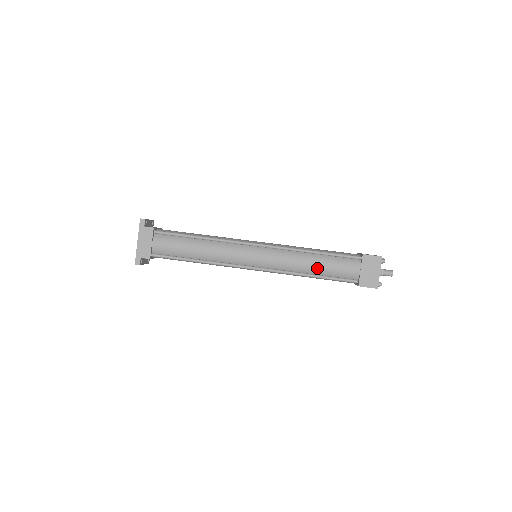
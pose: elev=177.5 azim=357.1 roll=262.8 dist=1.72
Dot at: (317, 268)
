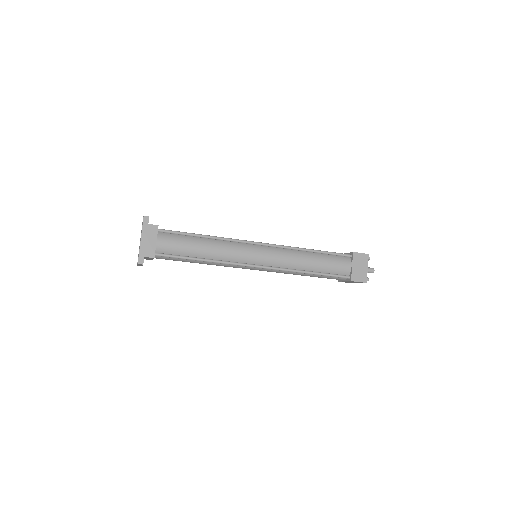
Dot at: (315, 265)
